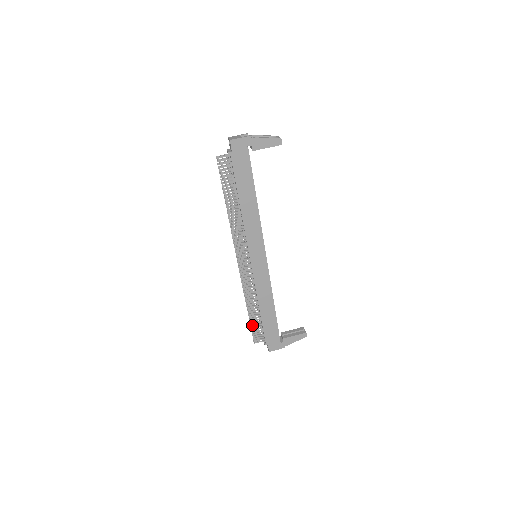
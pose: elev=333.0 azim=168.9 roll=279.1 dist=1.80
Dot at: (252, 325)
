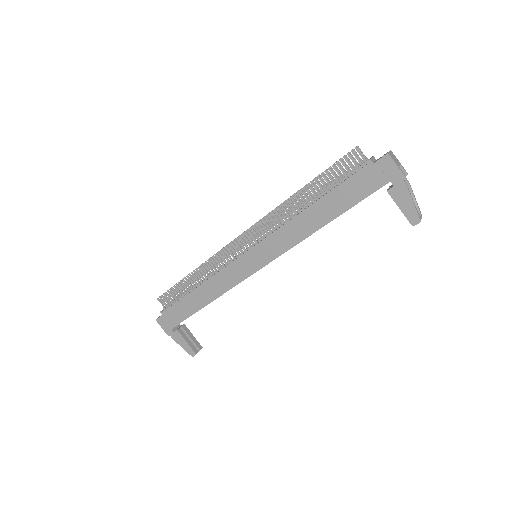
Dot at: (176, 287)
